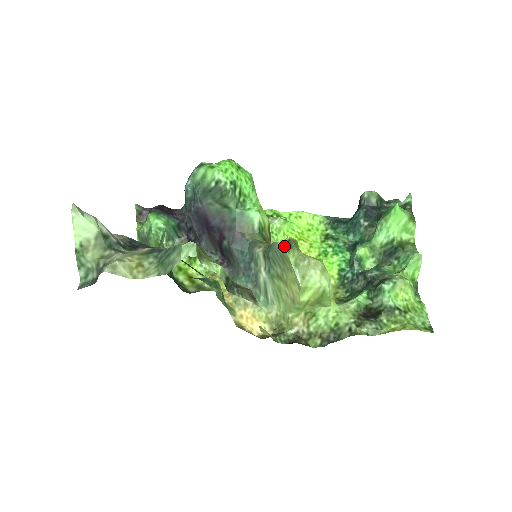
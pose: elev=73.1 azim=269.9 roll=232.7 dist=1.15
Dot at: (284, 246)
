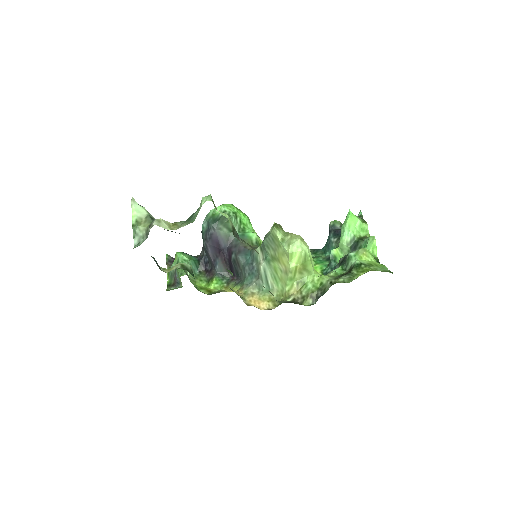
Dot at: (272, 228)
